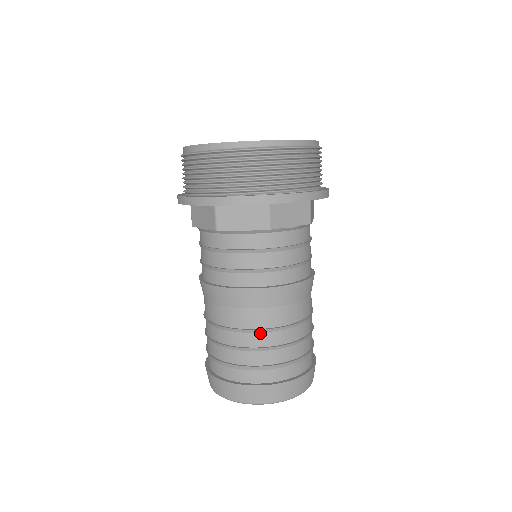
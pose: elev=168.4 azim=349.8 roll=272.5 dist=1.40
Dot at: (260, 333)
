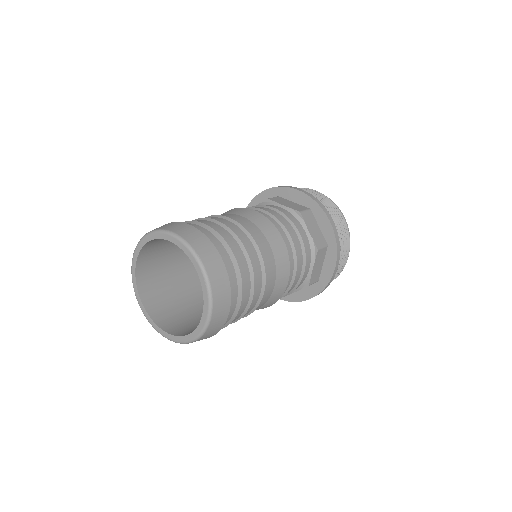
Dot at: (259, 260)
